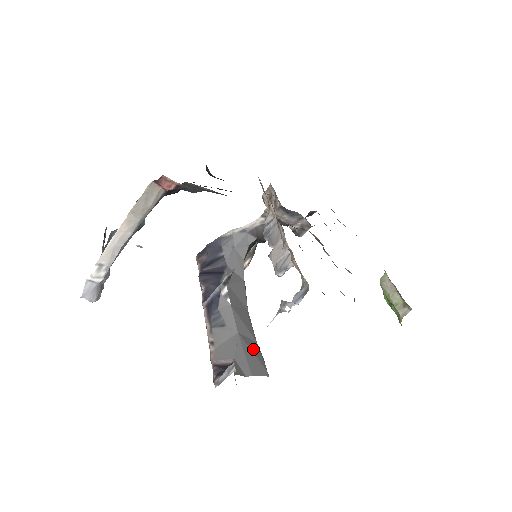
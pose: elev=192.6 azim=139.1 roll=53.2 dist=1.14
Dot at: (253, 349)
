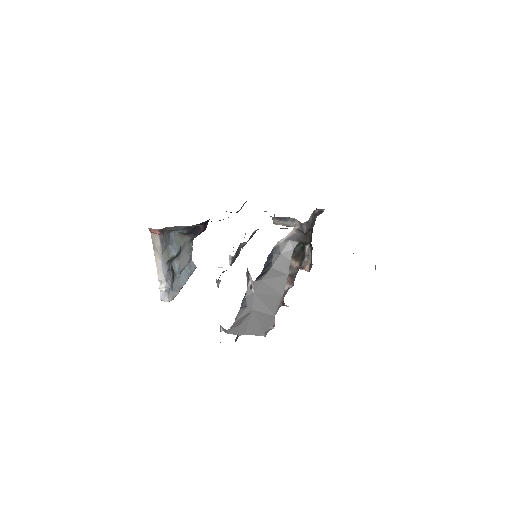
Dot at: (262, 320)
